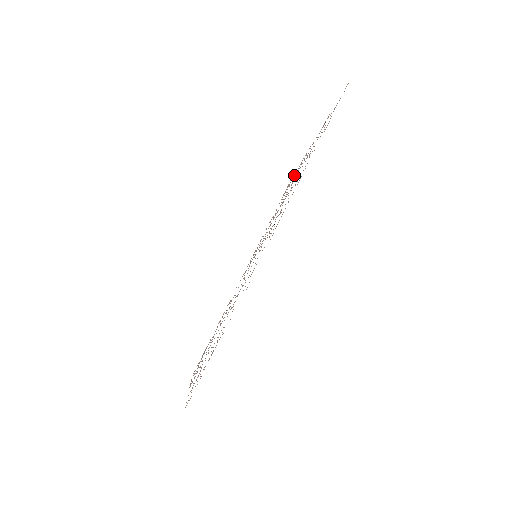
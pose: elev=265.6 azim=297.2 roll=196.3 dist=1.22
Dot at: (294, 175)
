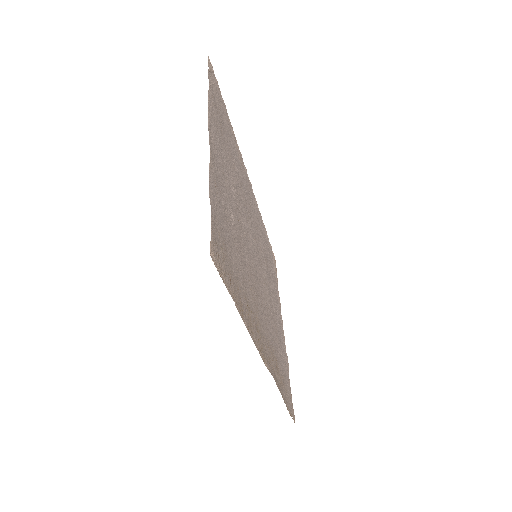
Dot at: (216, 112)
